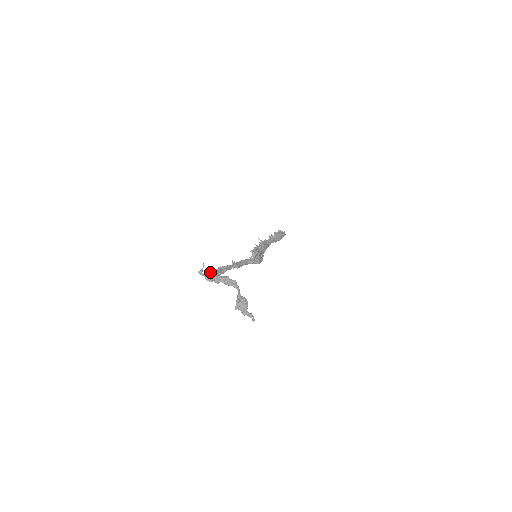
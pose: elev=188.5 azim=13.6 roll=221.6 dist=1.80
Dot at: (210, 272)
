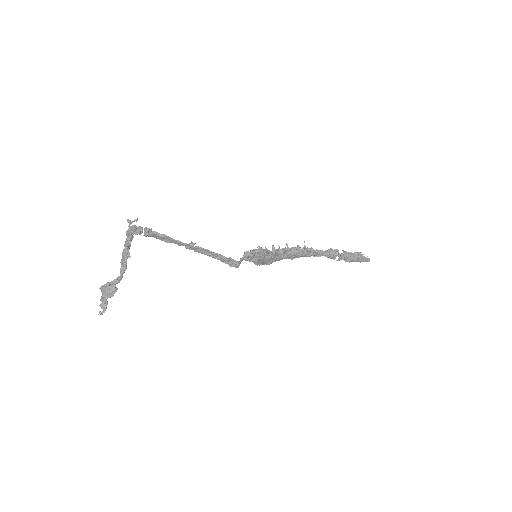
Dot at: (130, 232)
